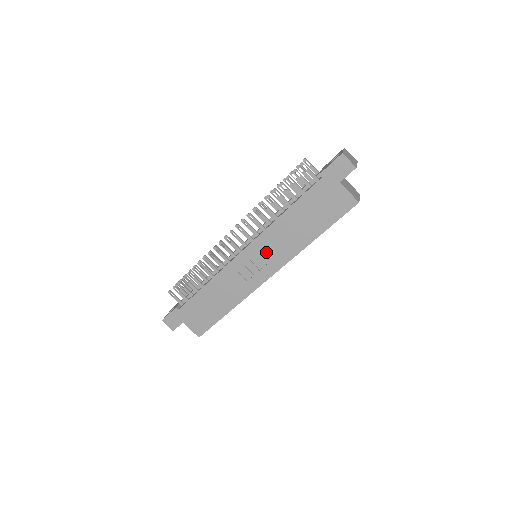
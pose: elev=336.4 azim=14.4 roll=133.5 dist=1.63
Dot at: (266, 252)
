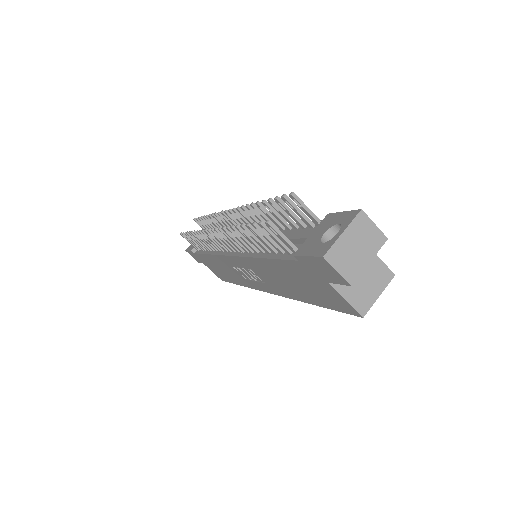
Dot at: (255, 273)
